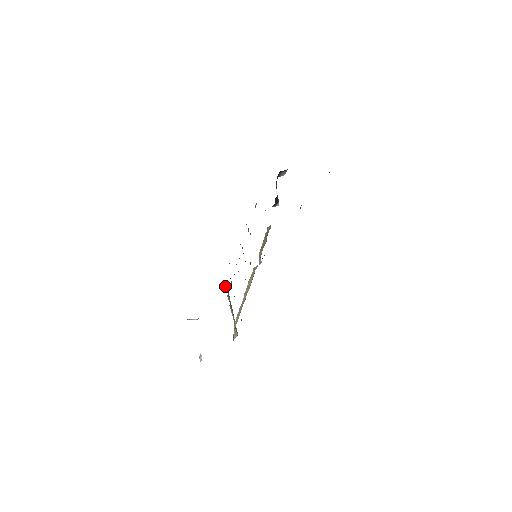
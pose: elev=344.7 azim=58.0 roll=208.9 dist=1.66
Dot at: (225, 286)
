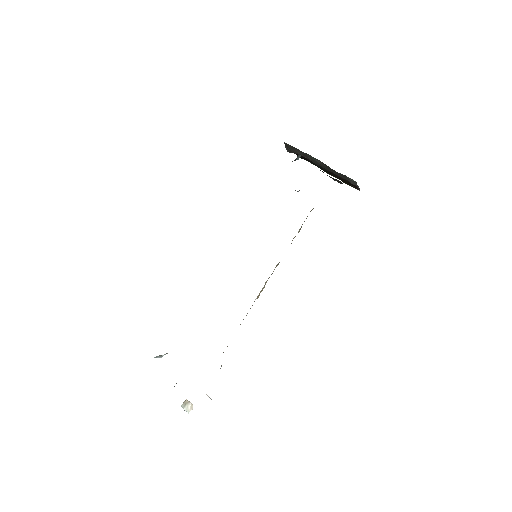
Dot at: occluded
